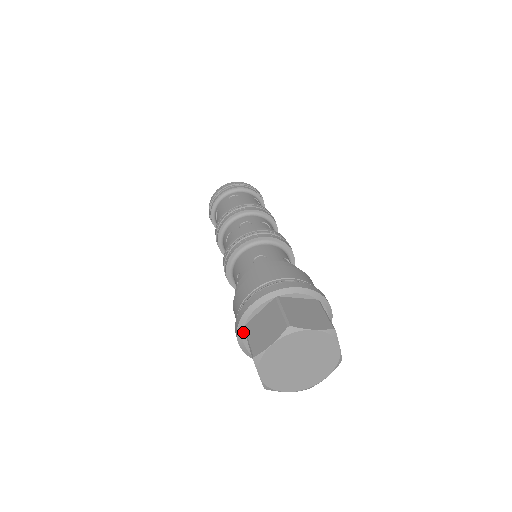
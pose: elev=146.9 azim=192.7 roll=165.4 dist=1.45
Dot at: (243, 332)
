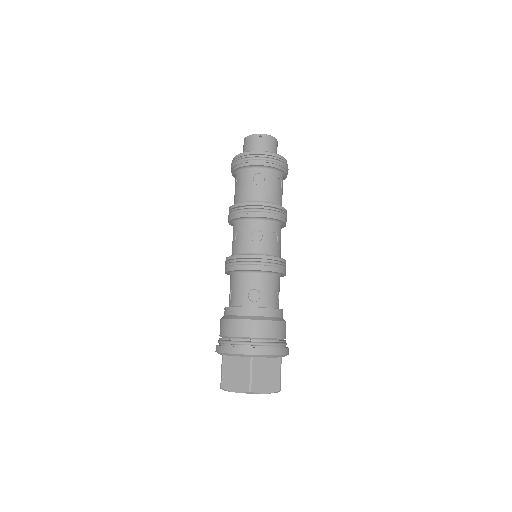
Dot at: (221, 354)
